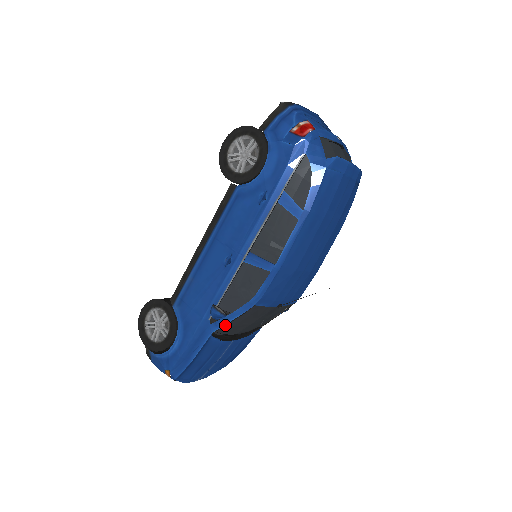
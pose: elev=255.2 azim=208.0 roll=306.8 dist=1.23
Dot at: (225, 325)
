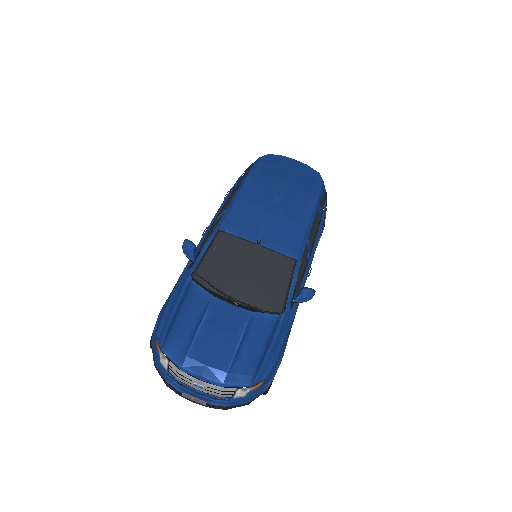
Dot at: (201, 262)
